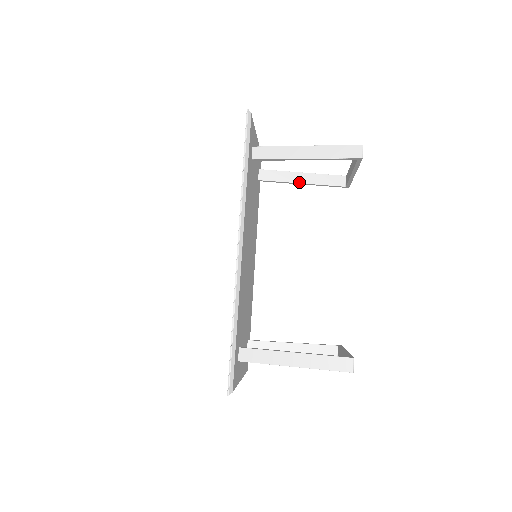
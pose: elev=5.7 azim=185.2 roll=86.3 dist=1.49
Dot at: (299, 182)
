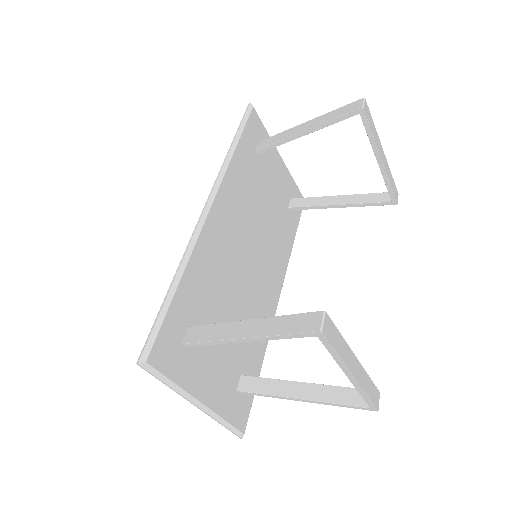
Dot at: (334, 204)
